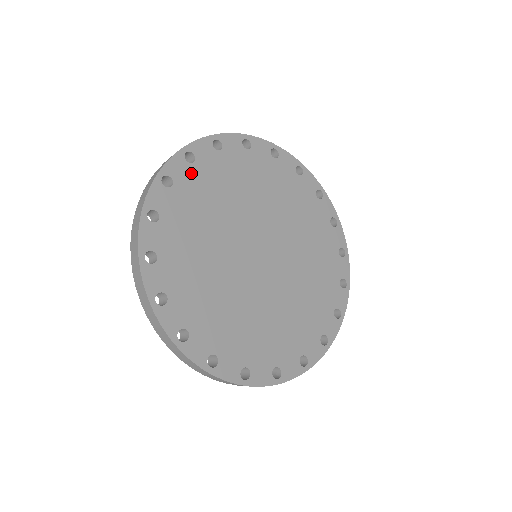
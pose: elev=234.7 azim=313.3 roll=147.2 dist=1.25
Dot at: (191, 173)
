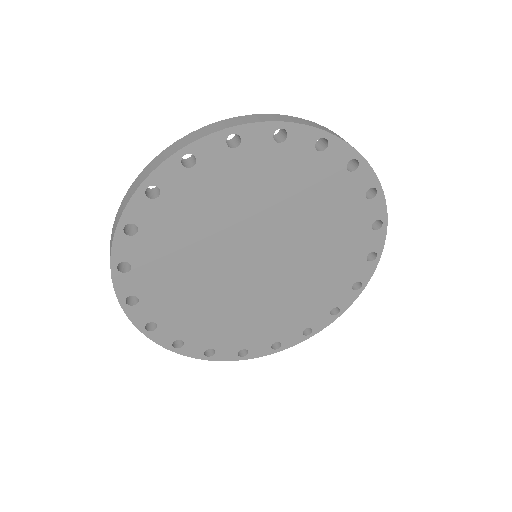
Dot at: (187, 180)
